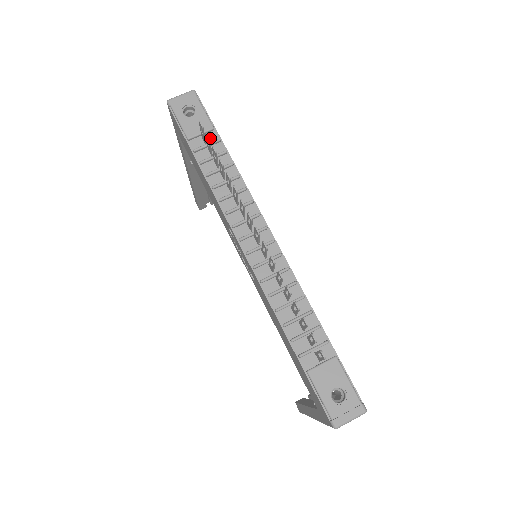
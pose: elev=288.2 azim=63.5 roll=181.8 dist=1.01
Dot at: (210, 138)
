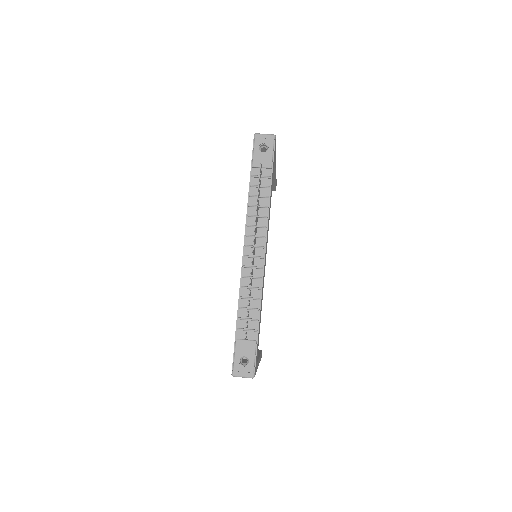
Dot at: (266, 173)
